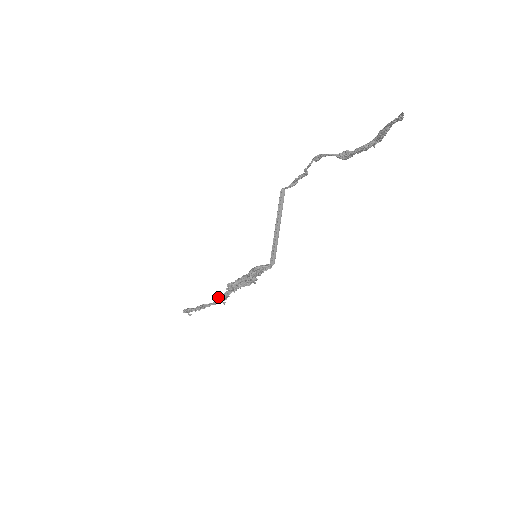
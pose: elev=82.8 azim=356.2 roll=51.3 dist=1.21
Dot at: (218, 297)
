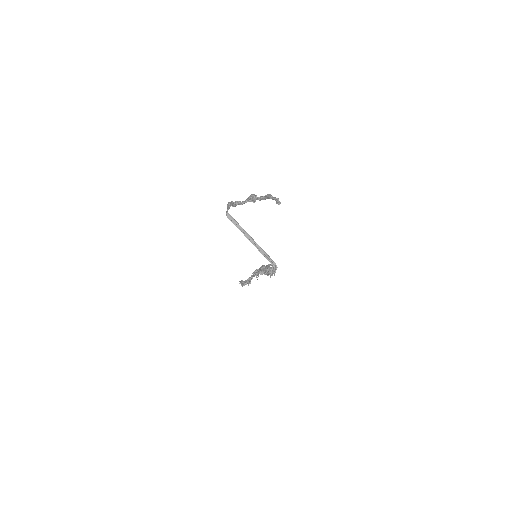
Dot at: occluded
